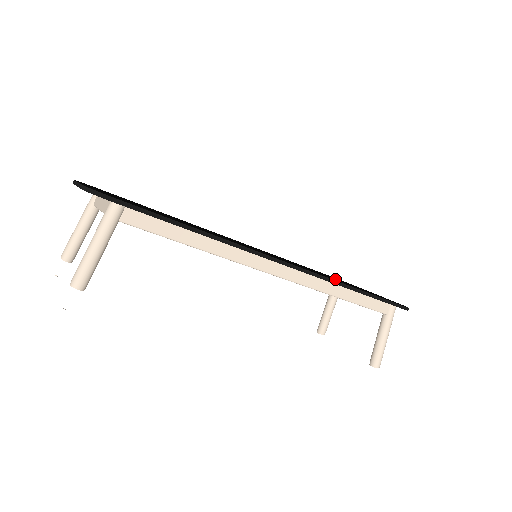
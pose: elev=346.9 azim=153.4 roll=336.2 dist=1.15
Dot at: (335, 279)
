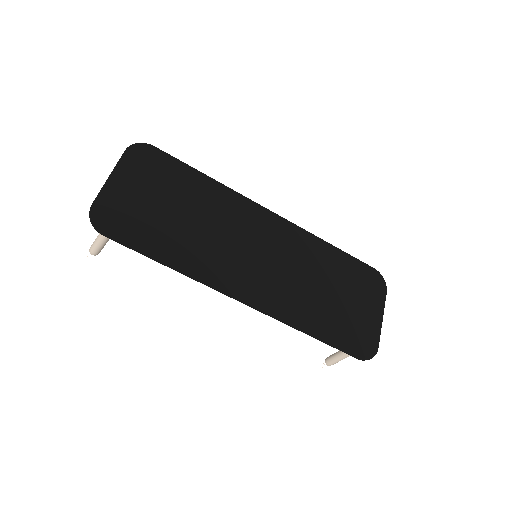
Dot at: (321, 302)
